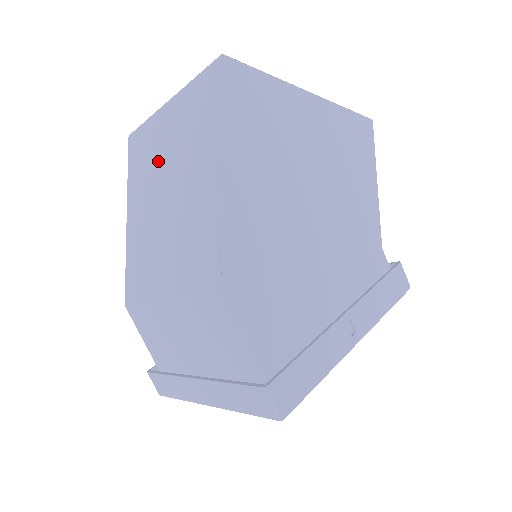
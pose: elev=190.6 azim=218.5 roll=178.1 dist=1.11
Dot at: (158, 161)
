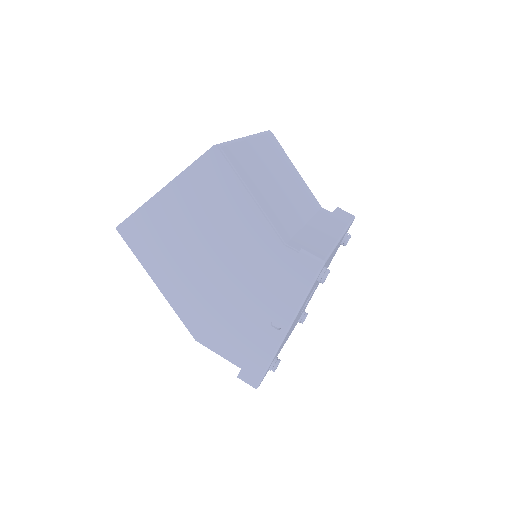
Dot at: occluded
